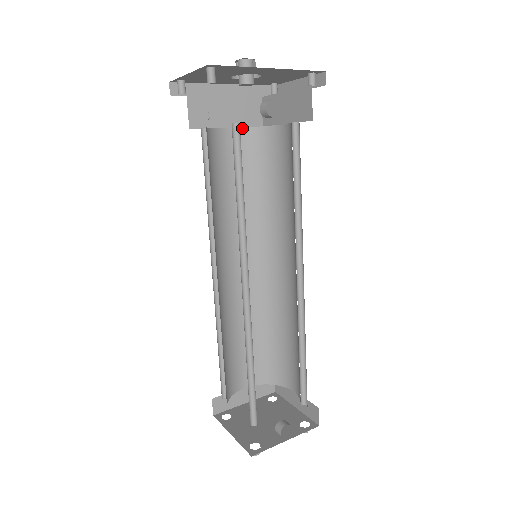
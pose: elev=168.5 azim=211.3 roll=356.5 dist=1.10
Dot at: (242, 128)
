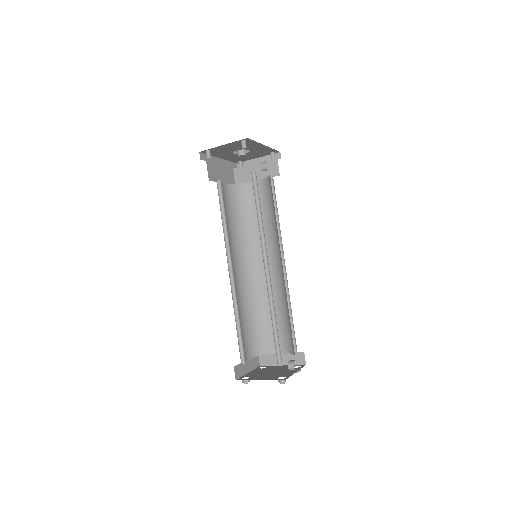
Dot at: (230, 184)
